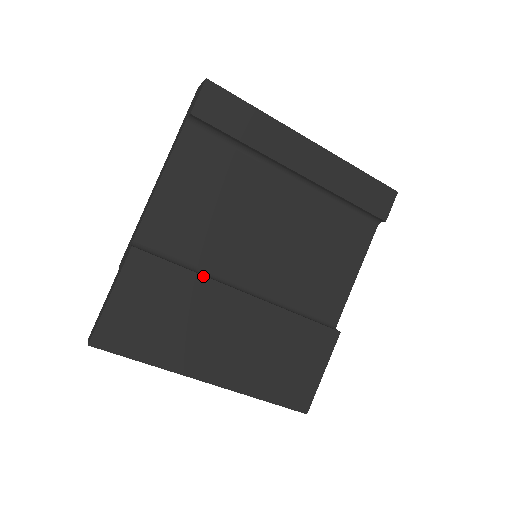
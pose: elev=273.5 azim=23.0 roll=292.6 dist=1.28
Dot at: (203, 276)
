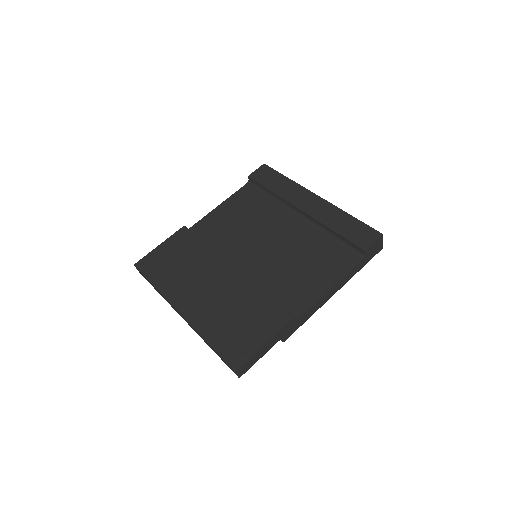
Dot at: (212, 249)
